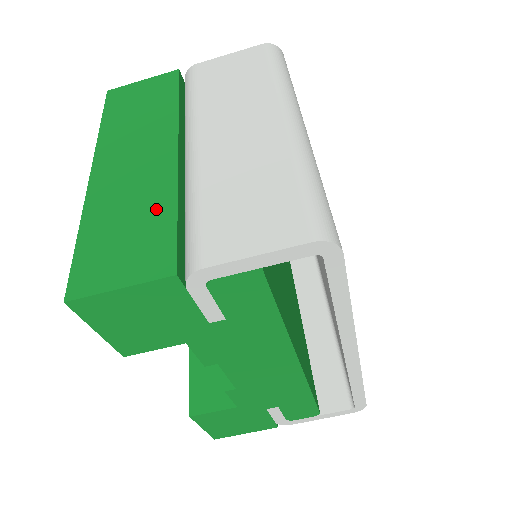
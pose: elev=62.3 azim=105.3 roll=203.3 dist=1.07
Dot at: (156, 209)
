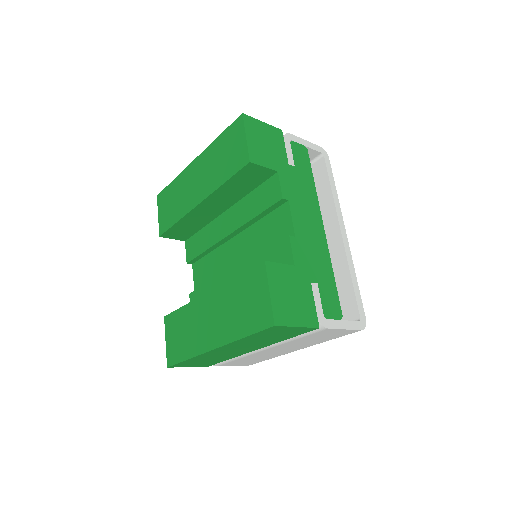
Dot at: (222, 359)
